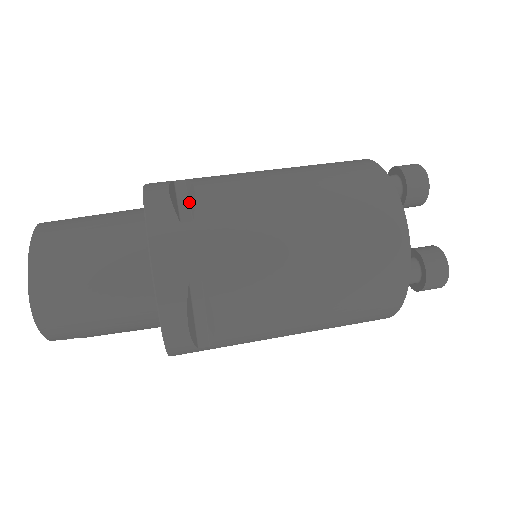
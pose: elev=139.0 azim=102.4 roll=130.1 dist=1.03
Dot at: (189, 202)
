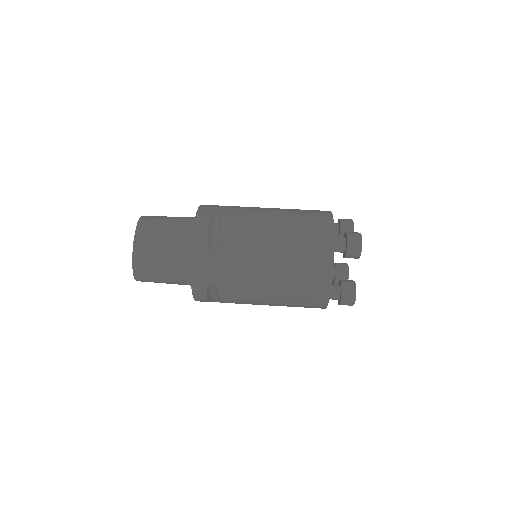
Dot at: (217, 238)
